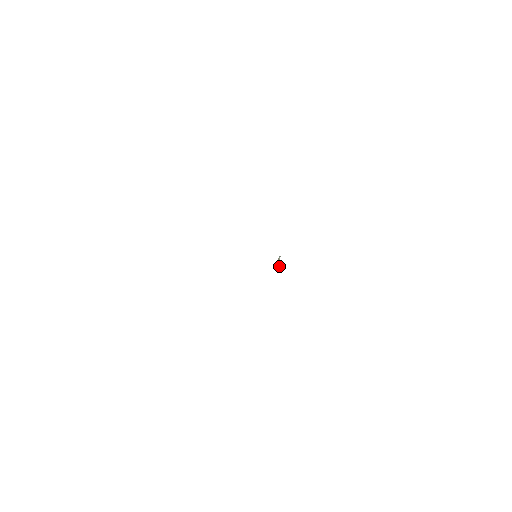
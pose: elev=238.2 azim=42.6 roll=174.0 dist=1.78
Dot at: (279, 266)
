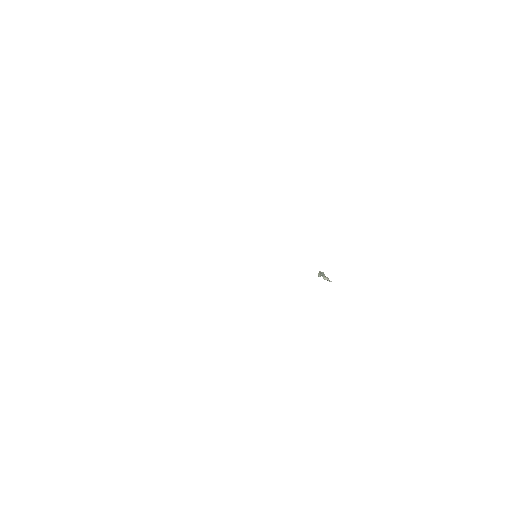
Dot at: (319, 273)
